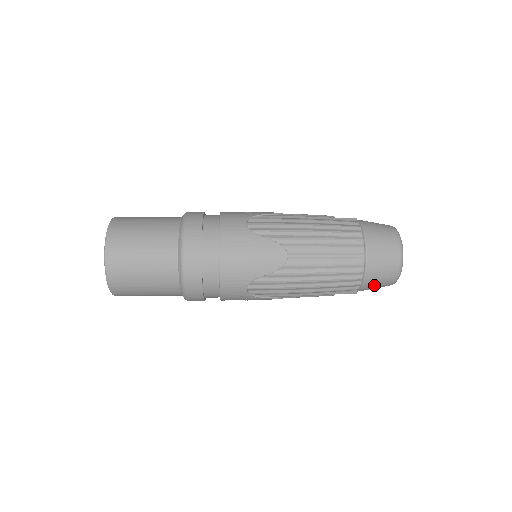
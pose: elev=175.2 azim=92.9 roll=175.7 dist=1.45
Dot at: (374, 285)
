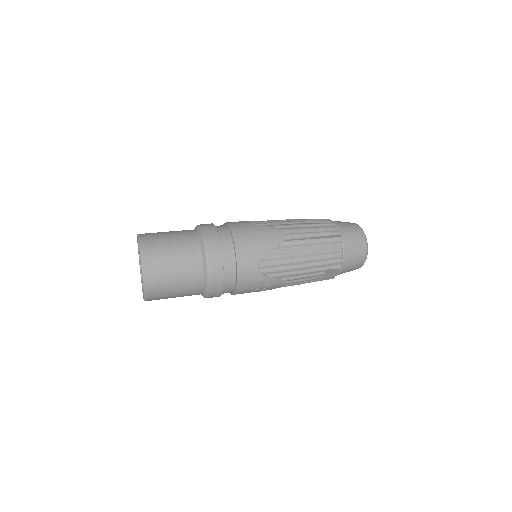
Dot at: (352, 259)
